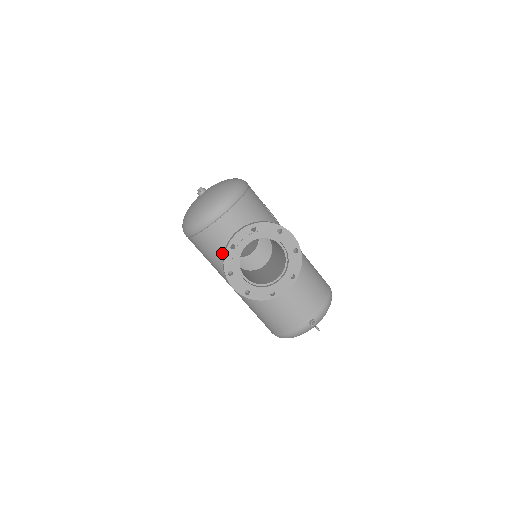
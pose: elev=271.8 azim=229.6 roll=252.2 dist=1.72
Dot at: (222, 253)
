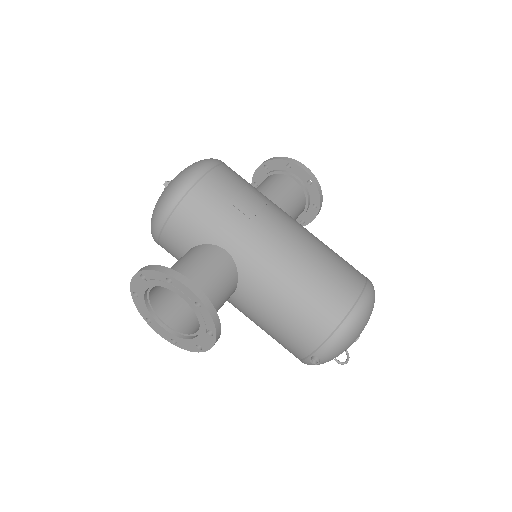
Dot at: occluded
